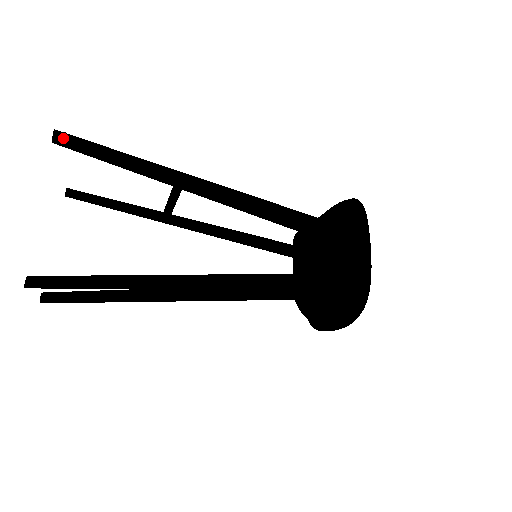
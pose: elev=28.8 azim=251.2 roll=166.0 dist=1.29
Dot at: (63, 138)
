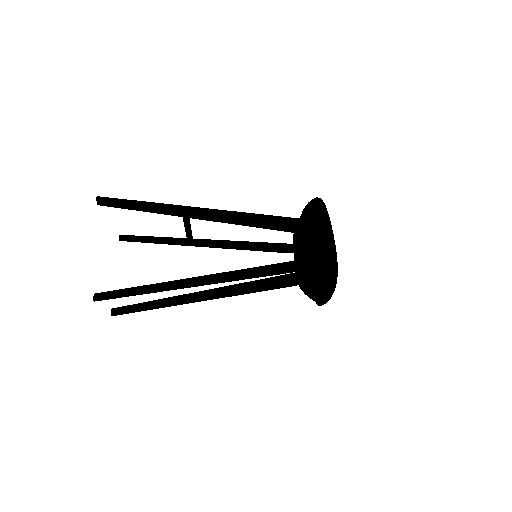
Dot at: (103, 200)
